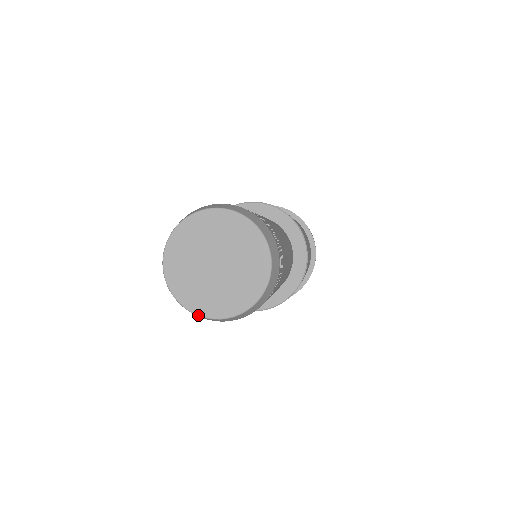
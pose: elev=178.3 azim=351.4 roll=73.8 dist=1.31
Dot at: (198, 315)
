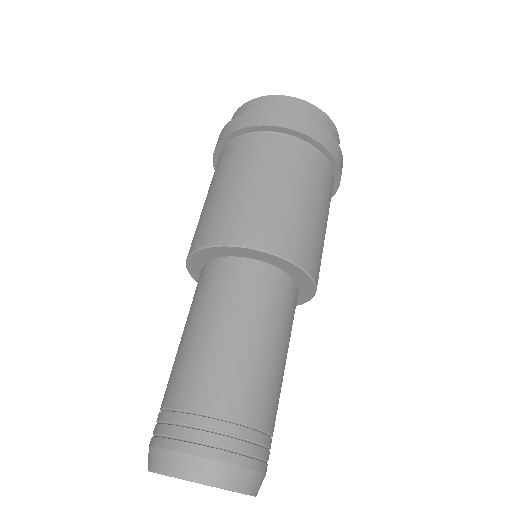
Dot at: occluded
